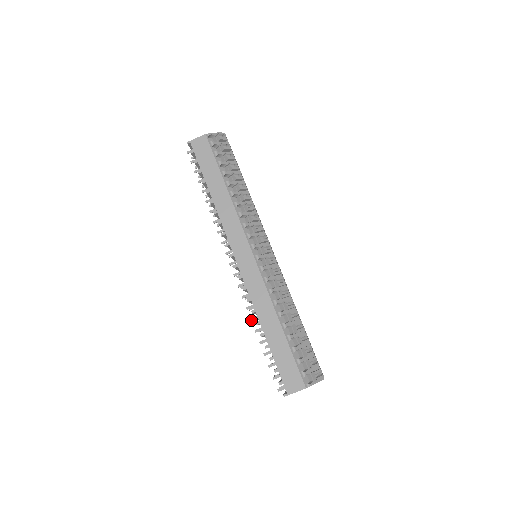
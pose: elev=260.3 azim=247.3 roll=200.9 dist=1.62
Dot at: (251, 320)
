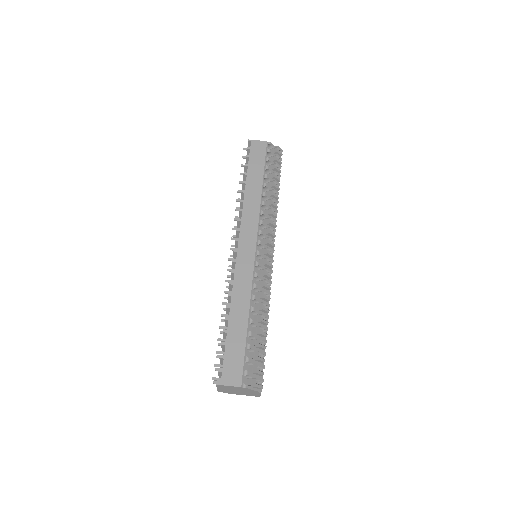
Dot at: (223, 303)
